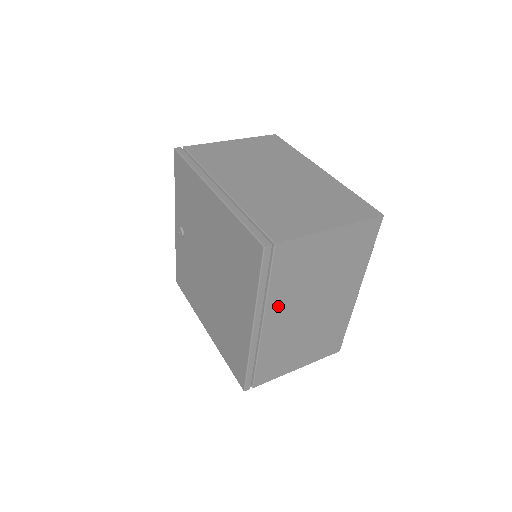
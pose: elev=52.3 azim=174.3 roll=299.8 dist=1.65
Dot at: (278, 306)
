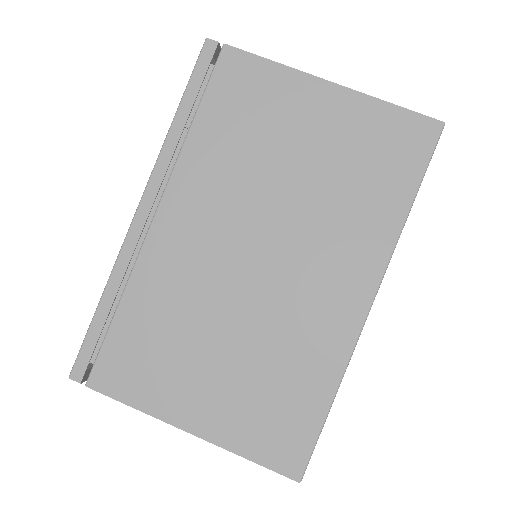
Dot at: (195, 188)
